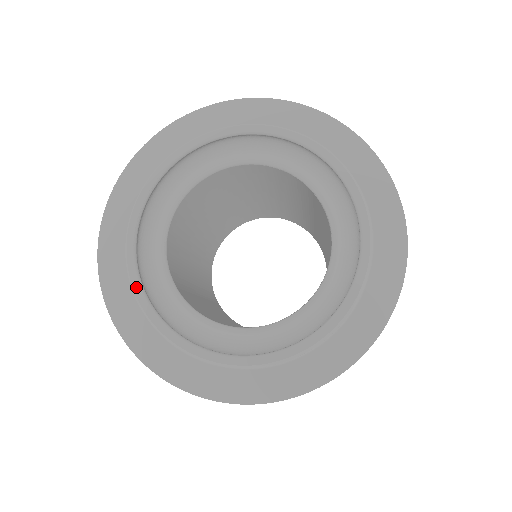
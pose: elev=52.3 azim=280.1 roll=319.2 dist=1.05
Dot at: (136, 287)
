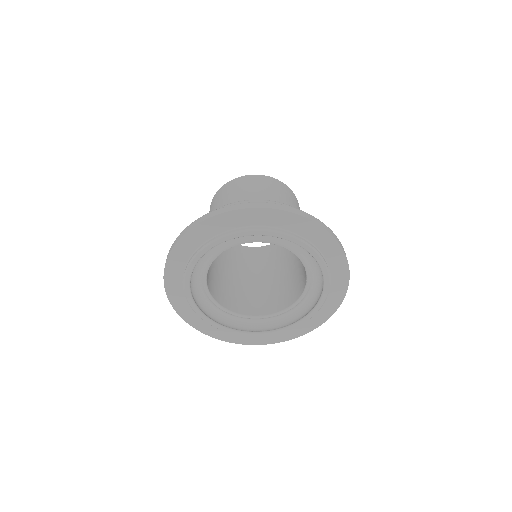
Dot at: (188, 296)
